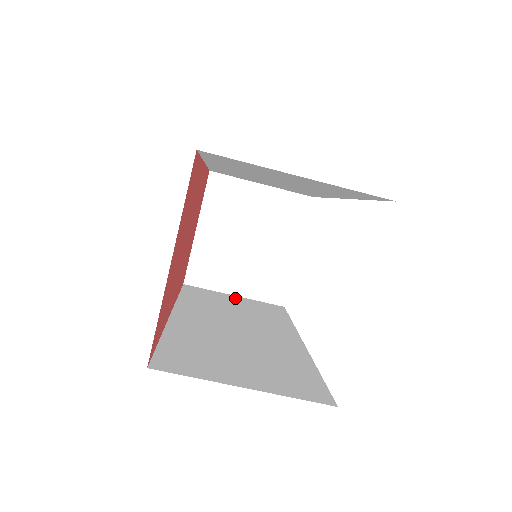
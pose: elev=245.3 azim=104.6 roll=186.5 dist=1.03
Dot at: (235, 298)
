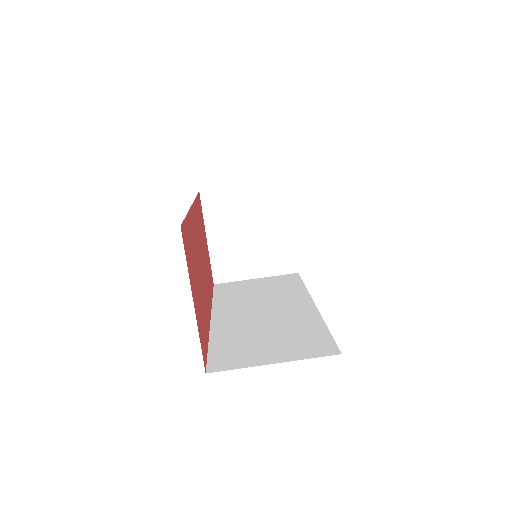
Dot at: (257, 281)
